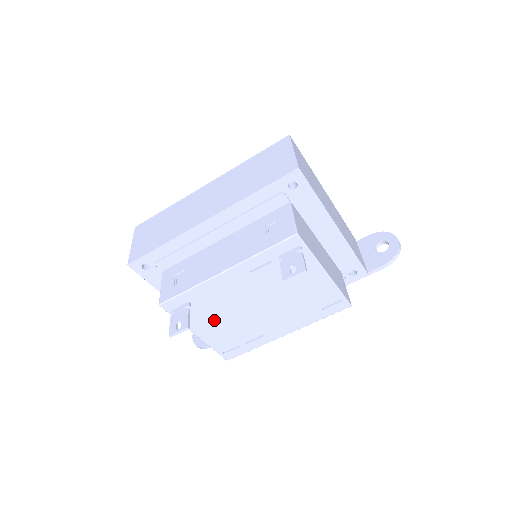
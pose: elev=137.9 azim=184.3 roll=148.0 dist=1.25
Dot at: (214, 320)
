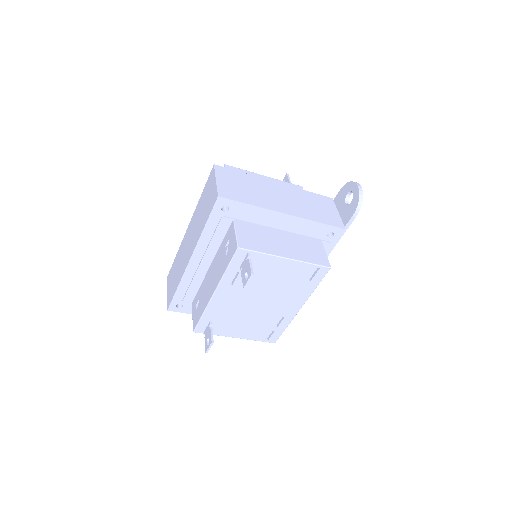
Dot at: (238, 324)
